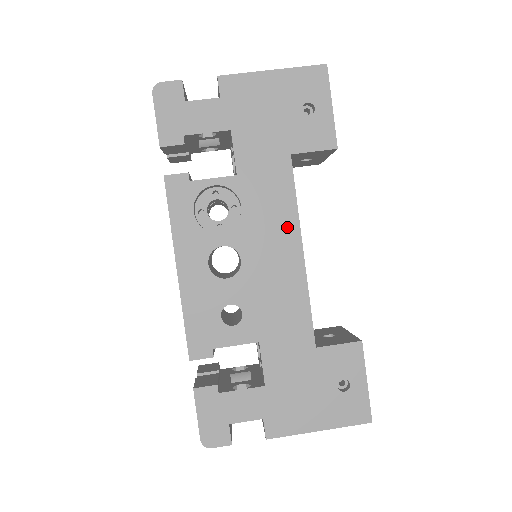
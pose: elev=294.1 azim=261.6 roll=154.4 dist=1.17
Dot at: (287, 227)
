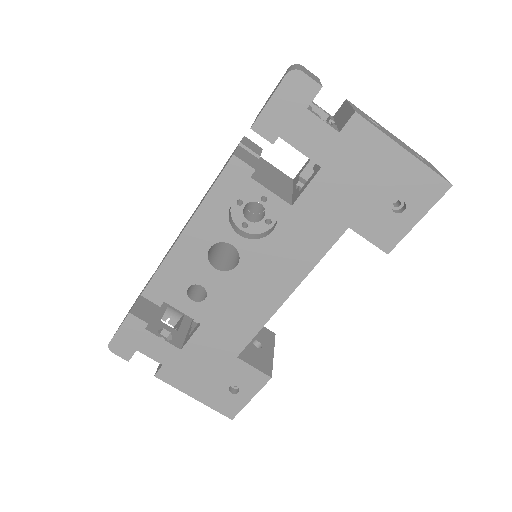
Dot at: (293, 273)
